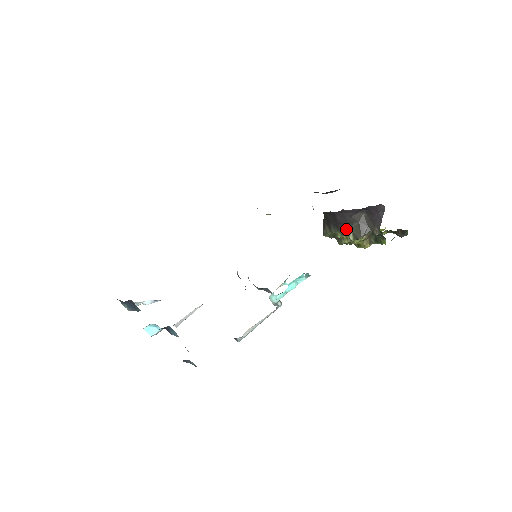
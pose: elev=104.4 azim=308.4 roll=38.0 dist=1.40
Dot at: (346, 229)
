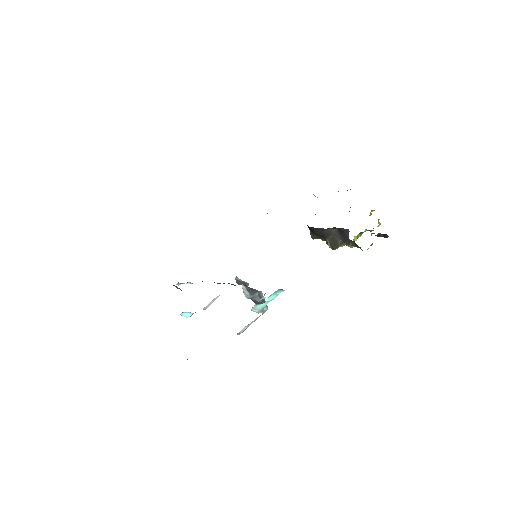
Dot at: (325, 238)
